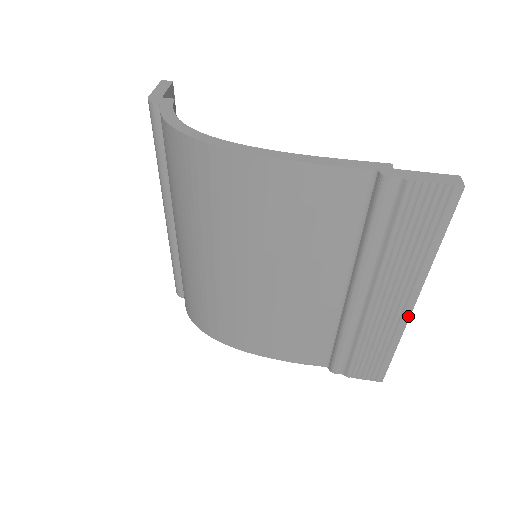
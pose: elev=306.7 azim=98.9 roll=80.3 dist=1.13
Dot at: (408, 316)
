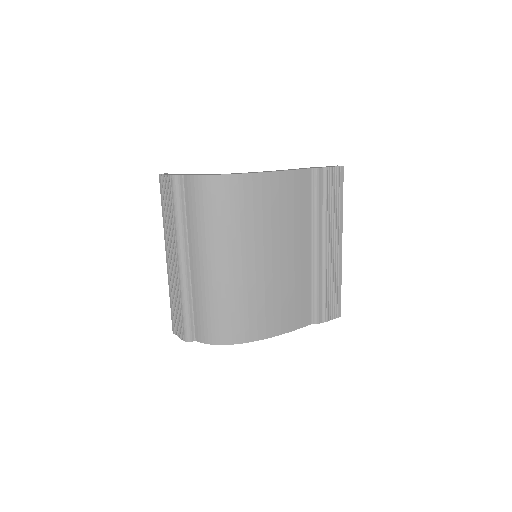
Dot at: (341, 253)
